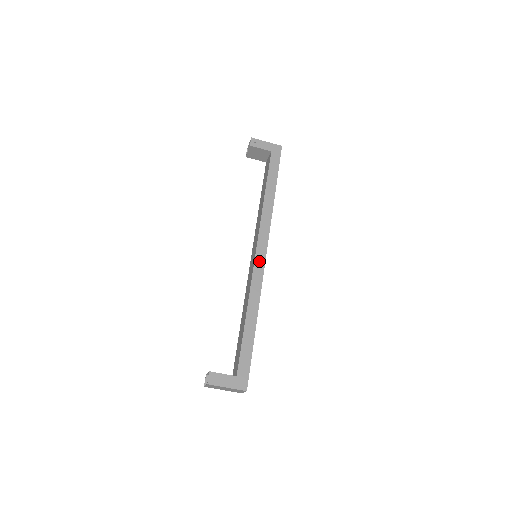
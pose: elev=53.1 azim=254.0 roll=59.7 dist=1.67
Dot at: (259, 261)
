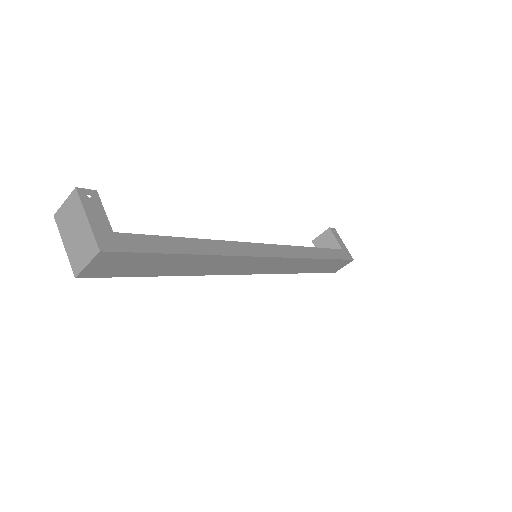
Dot at: (260, 249)
